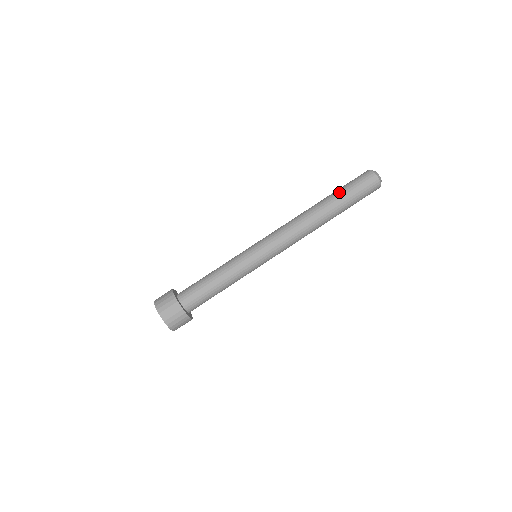
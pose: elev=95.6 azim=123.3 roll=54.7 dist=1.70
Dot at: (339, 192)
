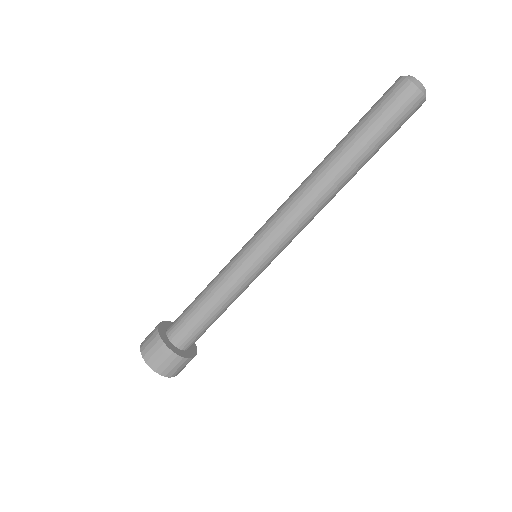
Dot at: (359, 132)
